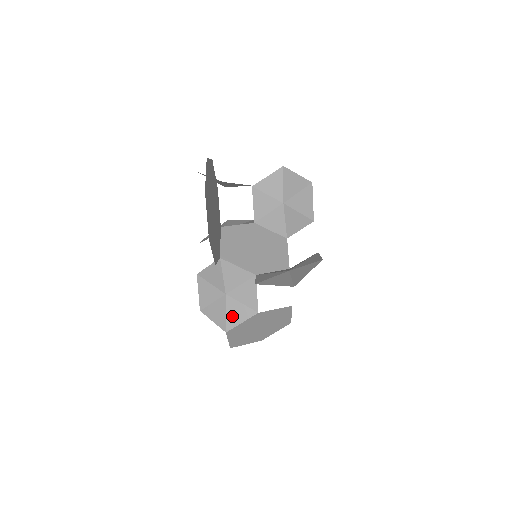
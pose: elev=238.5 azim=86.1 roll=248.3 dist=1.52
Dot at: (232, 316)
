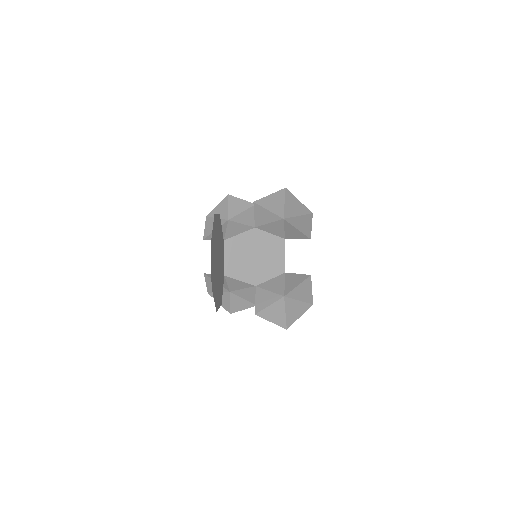
Dot at: (235, 305)
